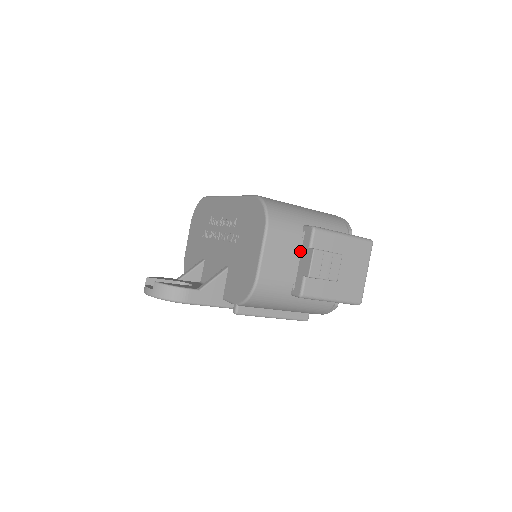
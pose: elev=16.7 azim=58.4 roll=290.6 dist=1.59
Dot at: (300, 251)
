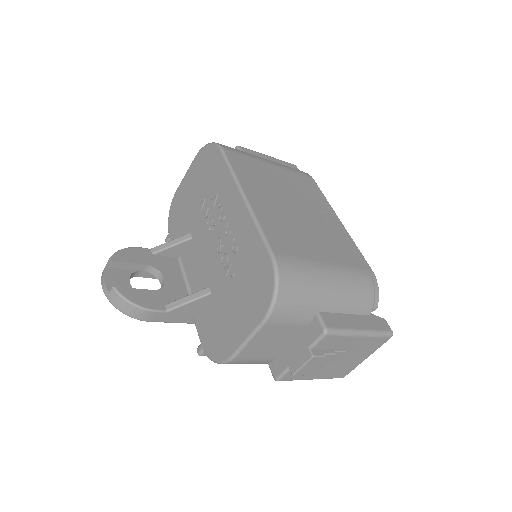
Dot at: (299, 335)
